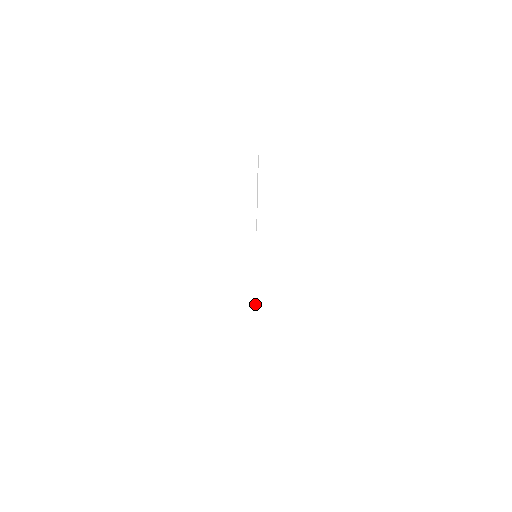
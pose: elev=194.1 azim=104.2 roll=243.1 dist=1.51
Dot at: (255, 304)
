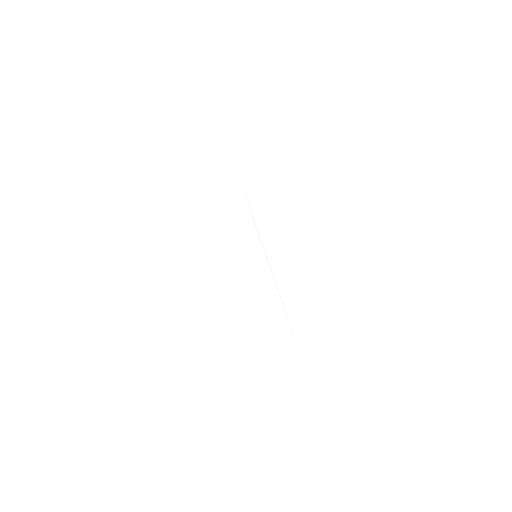
Dot at: (279, 293)
